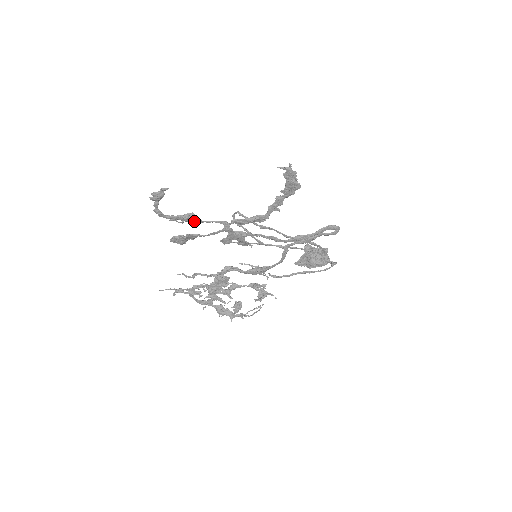
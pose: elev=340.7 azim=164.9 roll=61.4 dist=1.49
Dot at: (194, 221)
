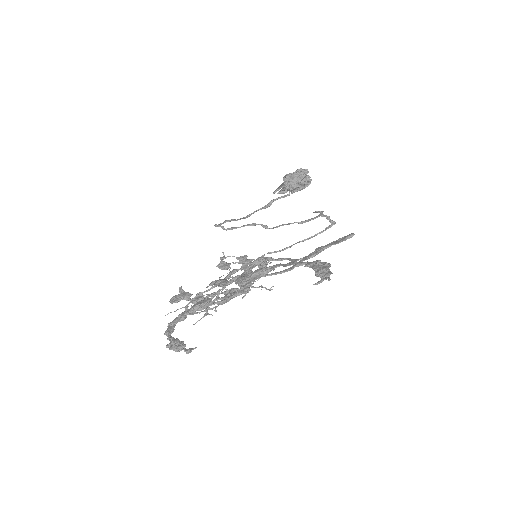
Dot at: (204, 305)
